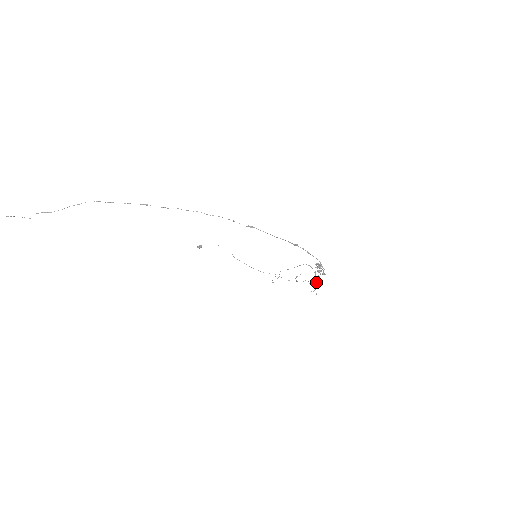
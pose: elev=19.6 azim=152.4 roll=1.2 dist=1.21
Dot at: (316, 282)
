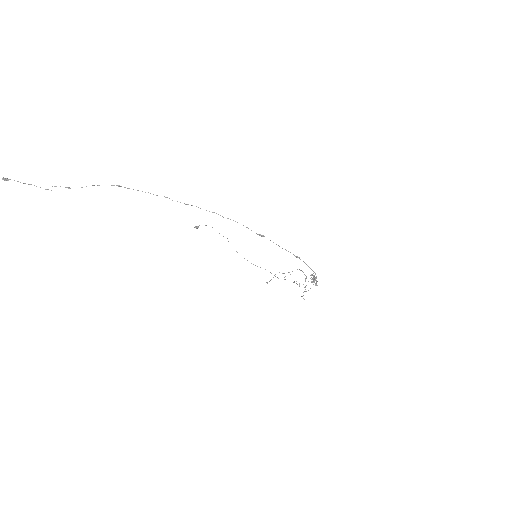
Dot at: (305, 287)
